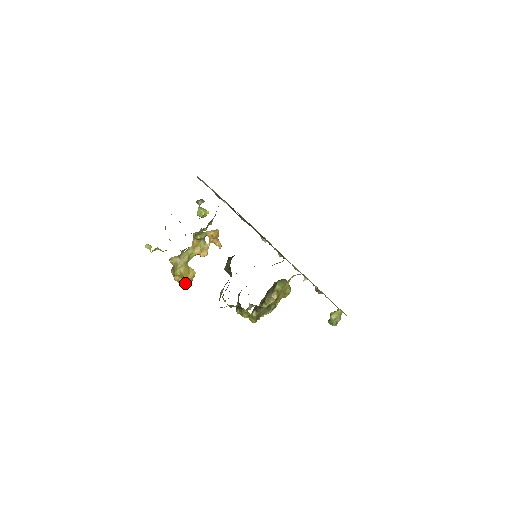
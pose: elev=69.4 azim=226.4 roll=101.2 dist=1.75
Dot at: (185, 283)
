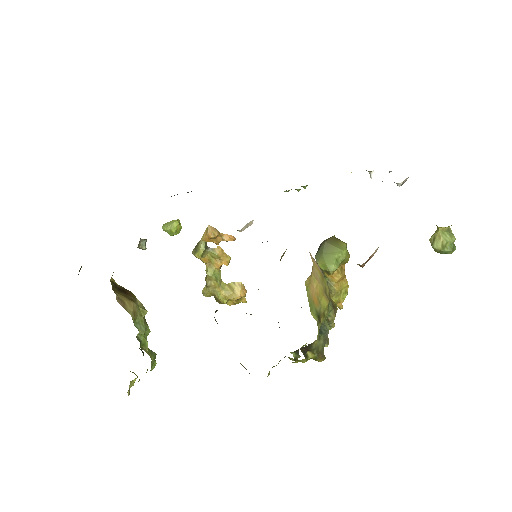
Dot at: (243, 300)
